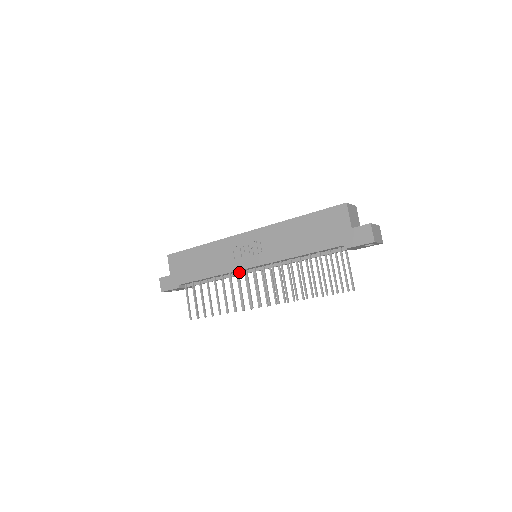
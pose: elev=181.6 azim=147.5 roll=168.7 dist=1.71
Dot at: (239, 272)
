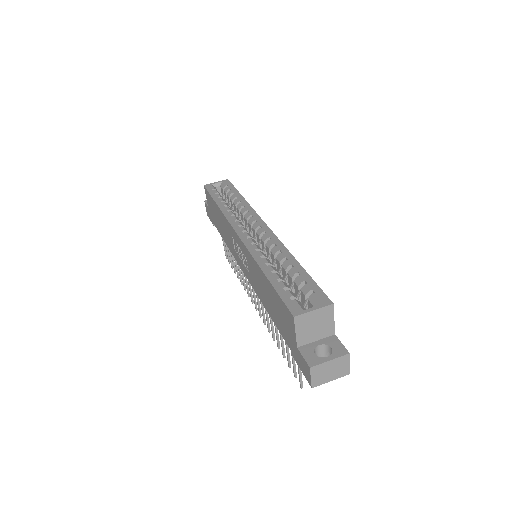
Dot at: occluded
